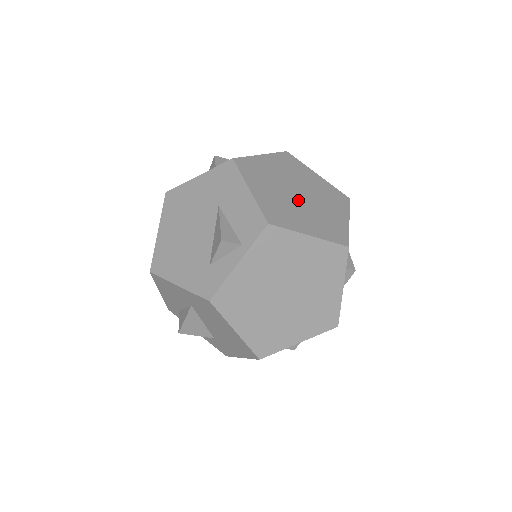
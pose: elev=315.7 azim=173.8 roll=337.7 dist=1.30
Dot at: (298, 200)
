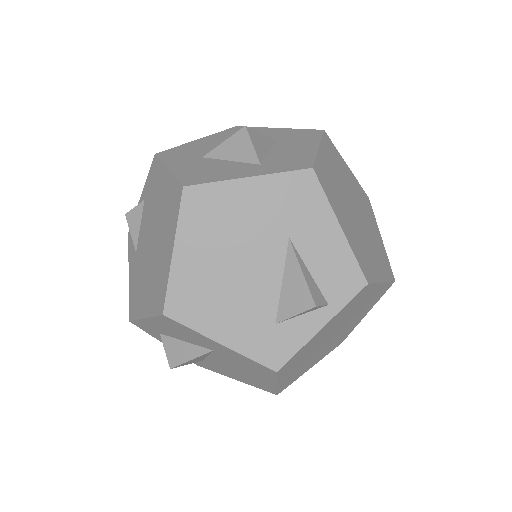
Dot at: (360, 224)
